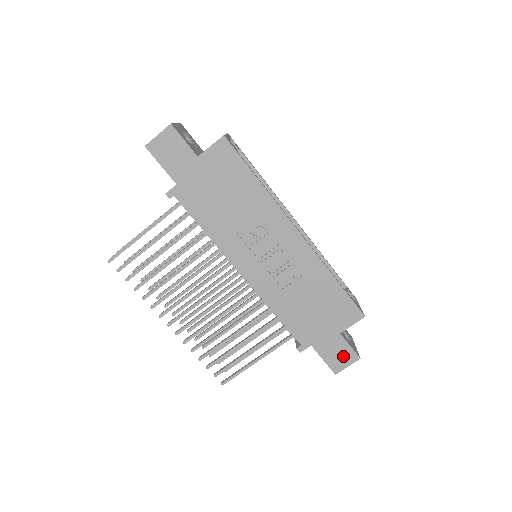
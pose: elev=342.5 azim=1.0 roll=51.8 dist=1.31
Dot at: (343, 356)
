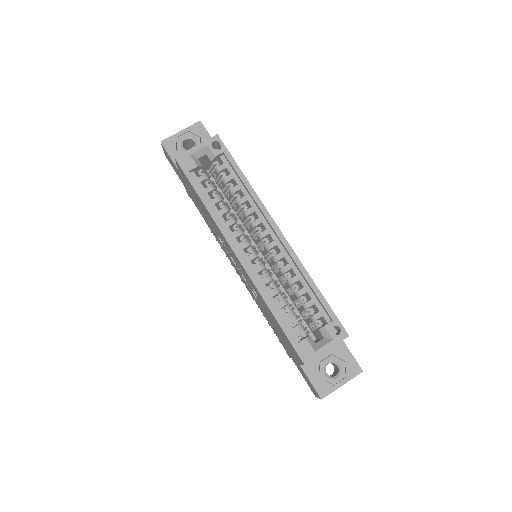
Dot at: (311, 386)
